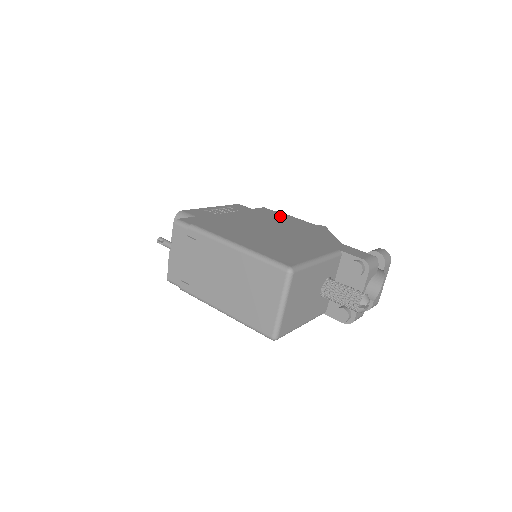
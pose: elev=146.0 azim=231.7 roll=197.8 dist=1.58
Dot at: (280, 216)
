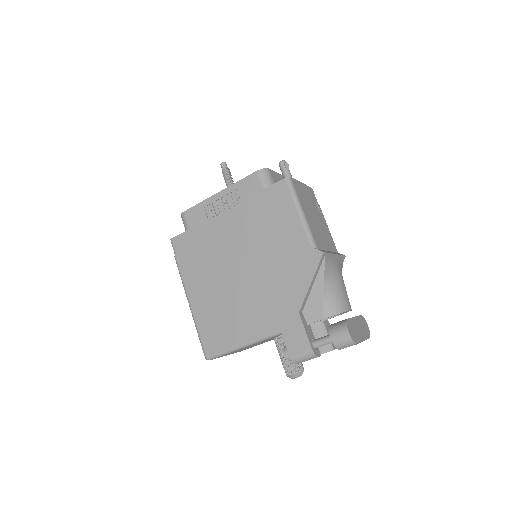
Dot at: (281, 219)
